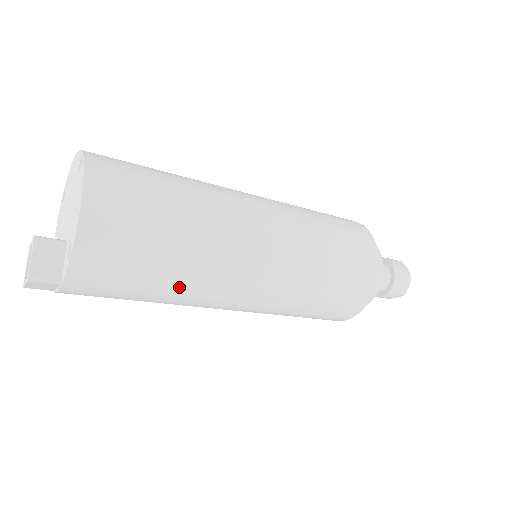
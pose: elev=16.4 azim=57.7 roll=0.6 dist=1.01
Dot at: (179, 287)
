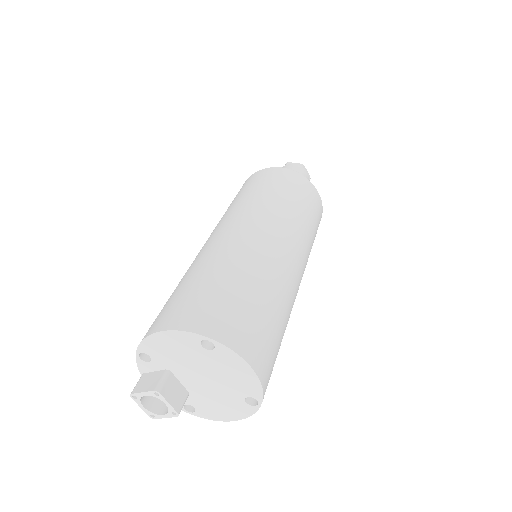
Dot at: occluded
